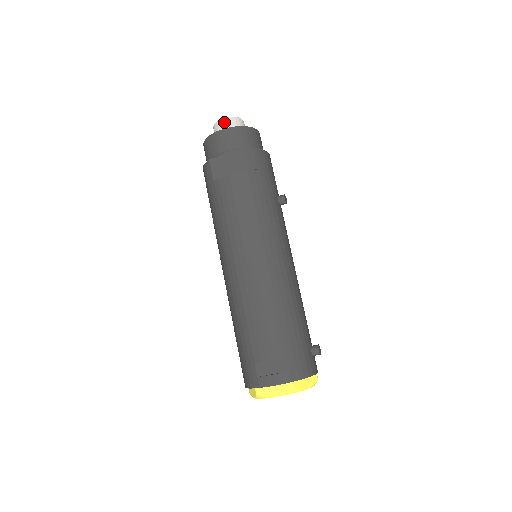
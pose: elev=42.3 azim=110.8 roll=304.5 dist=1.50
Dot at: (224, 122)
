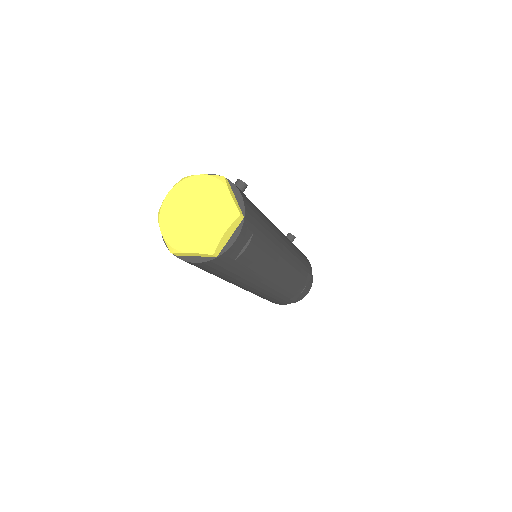
Dot at: occluded
